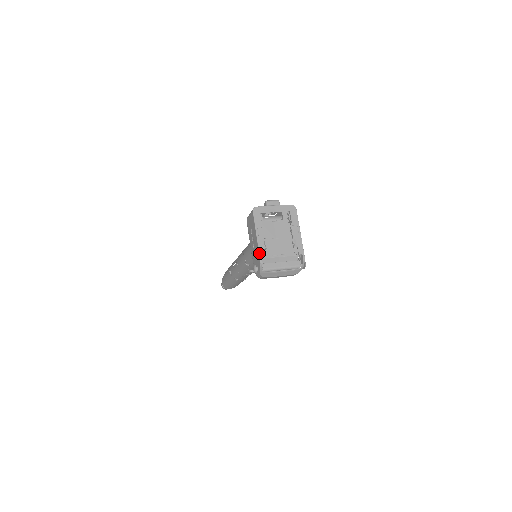
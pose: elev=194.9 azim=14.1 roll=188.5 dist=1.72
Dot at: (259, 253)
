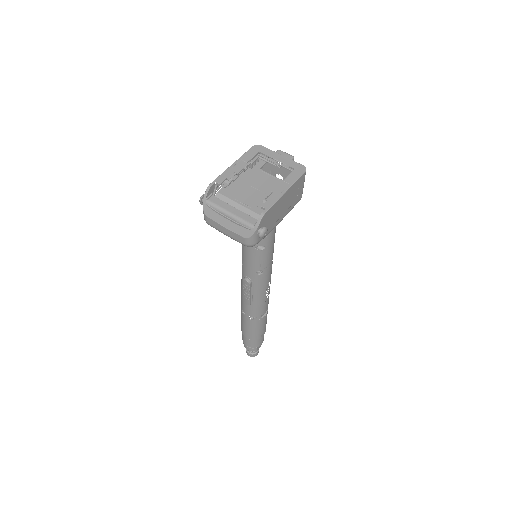
Dot at: (217, 177)
